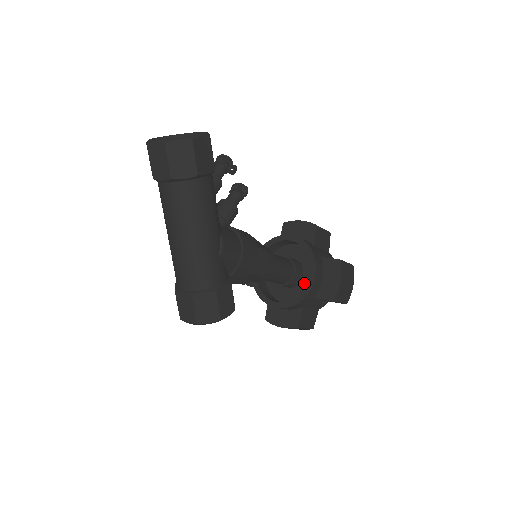
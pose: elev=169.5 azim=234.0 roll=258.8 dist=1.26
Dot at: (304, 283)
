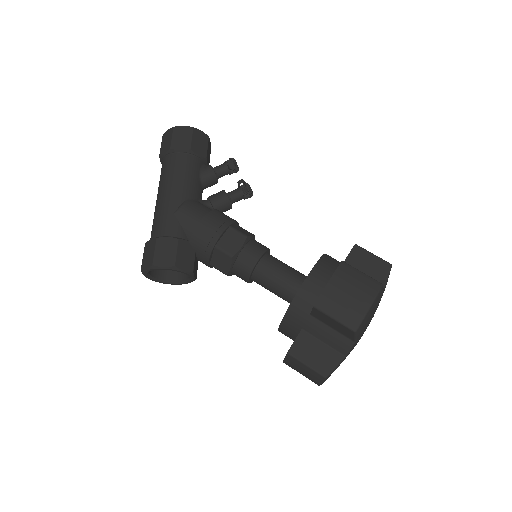
Dot at: occluded
